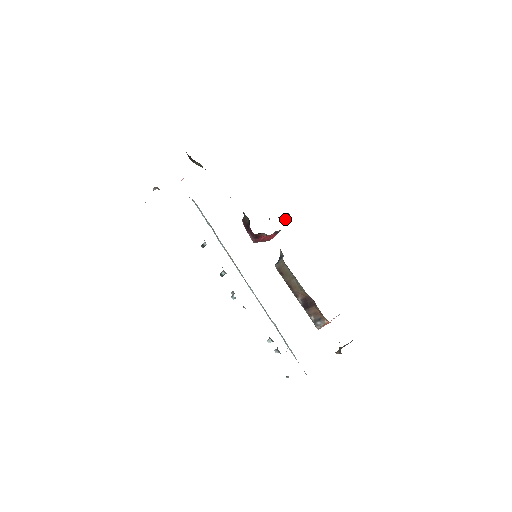
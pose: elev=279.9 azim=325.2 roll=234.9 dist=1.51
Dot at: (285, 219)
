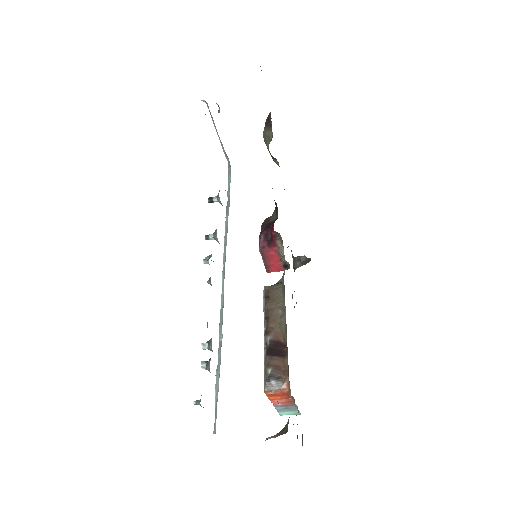
Dot at: (301, 264)
